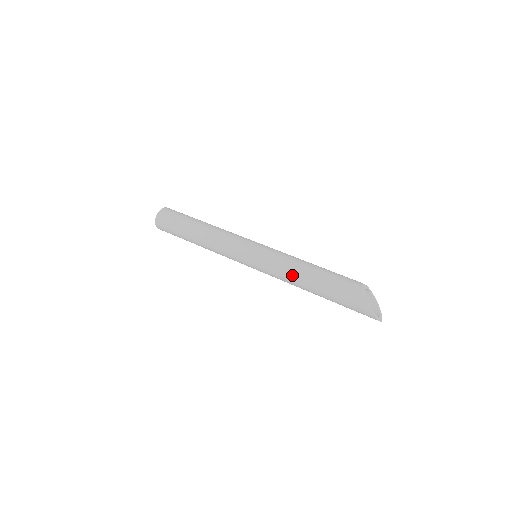
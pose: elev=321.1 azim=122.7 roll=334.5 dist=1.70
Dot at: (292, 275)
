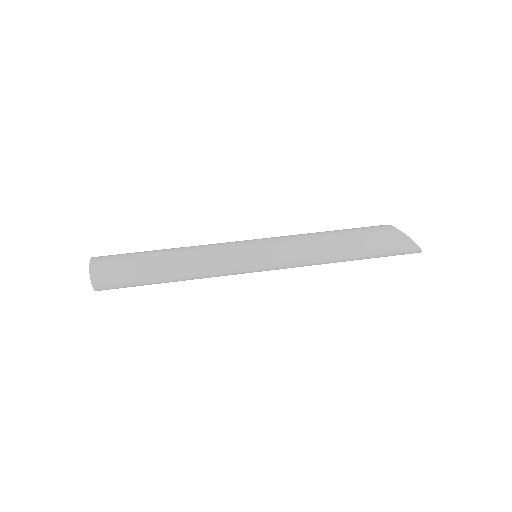
Dot at: (319, 250)
